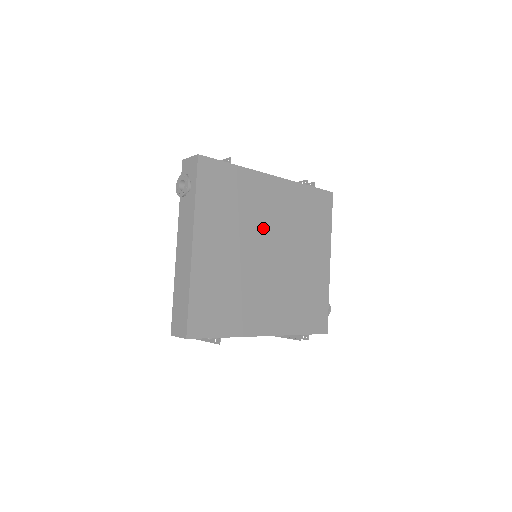
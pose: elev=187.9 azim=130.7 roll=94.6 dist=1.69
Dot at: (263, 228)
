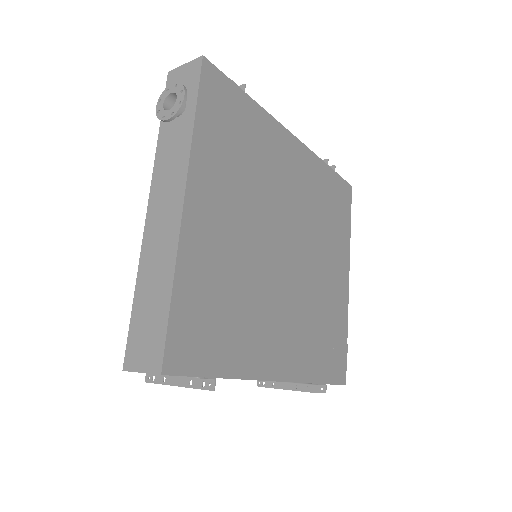
Dot at: (280, 206)
